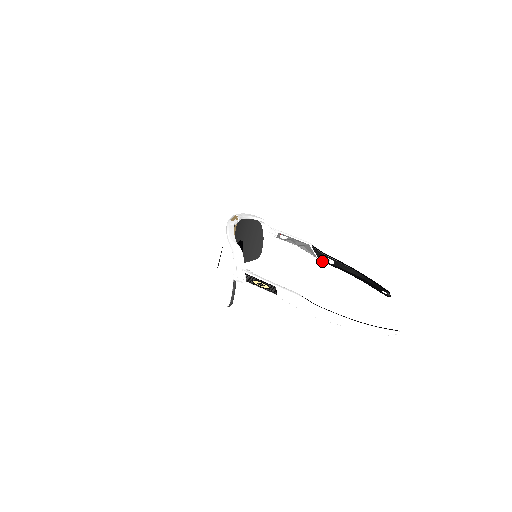
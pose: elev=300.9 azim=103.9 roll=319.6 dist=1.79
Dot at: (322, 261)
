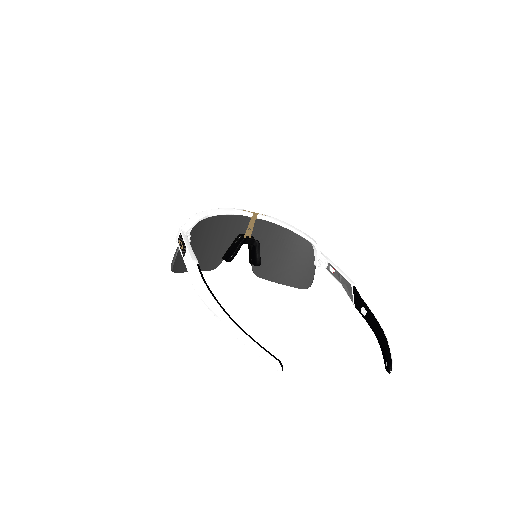
Dot at: (357, 309)
